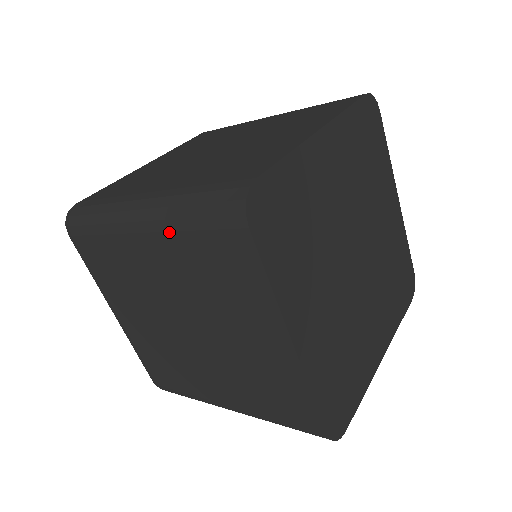
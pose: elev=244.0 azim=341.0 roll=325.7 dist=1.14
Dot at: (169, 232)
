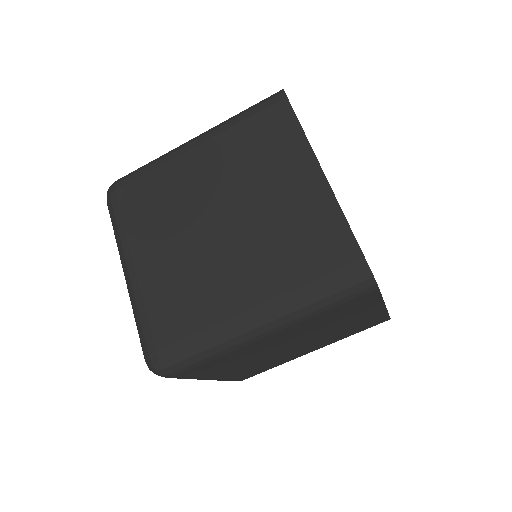
Dot at: (222, 132)
